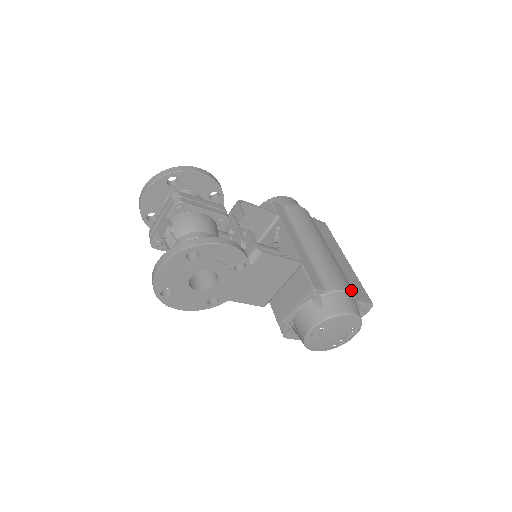
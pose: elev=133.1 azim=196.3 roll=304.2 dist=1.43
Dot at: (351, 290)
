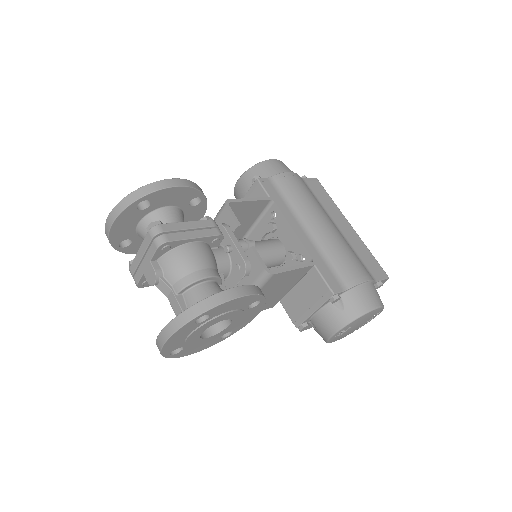
Dot at: (369, 276)
